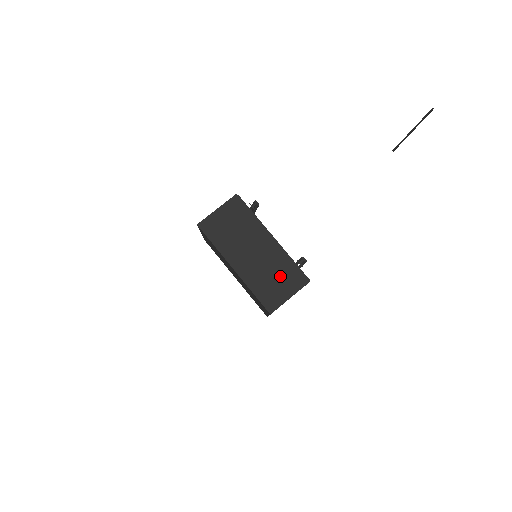
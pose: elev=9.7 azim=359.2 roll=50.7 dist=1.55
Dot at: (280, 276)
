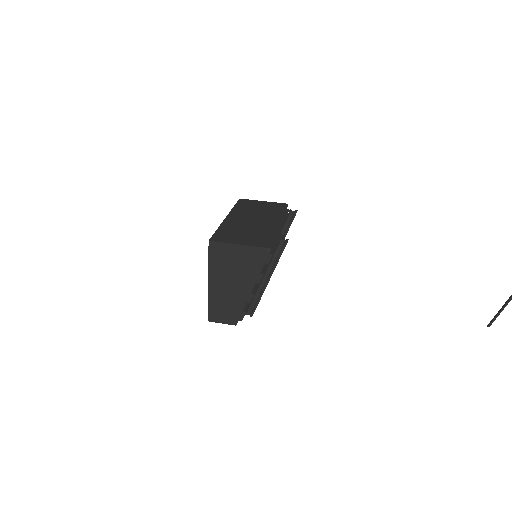
Dot at: (252, 235)
